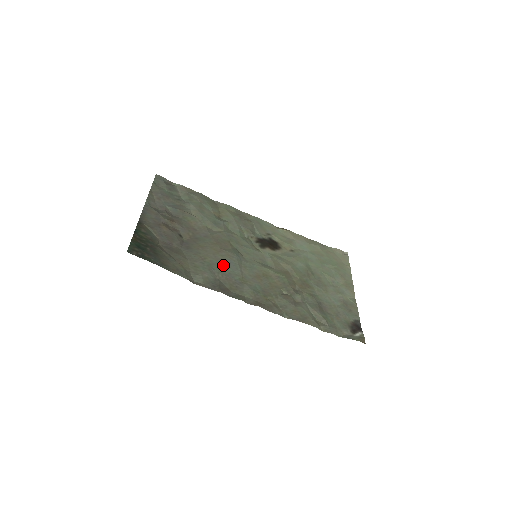
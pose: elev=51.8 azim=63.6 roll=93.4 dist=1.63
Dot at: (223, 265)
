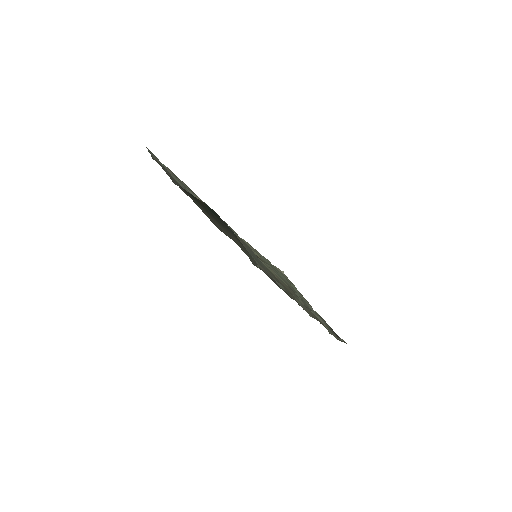
Dot at: (254, 256)
